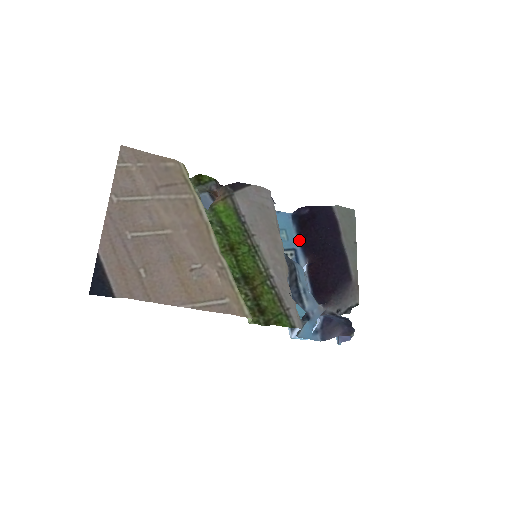
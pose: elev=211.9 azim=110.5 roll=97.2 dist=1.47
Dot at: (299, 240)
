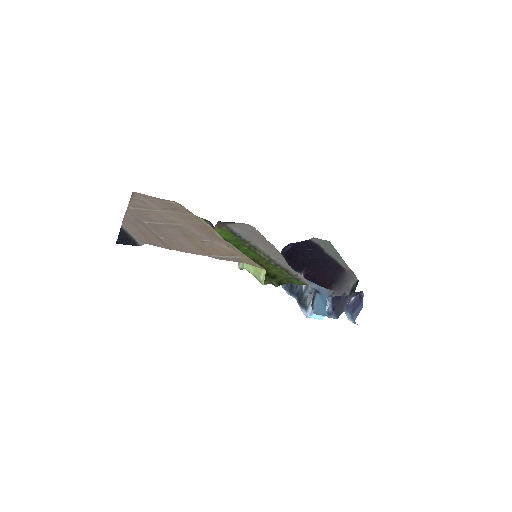
Dot at: occluded
